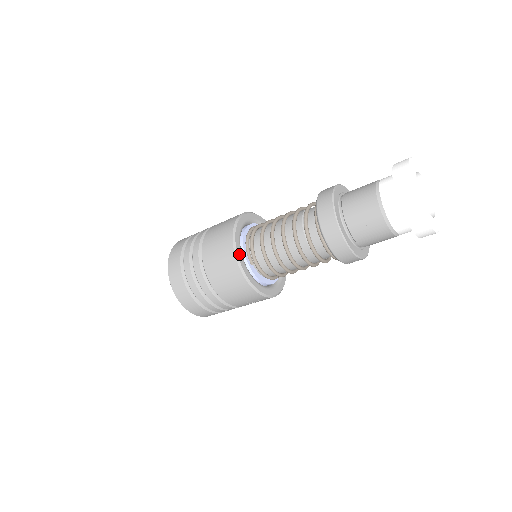
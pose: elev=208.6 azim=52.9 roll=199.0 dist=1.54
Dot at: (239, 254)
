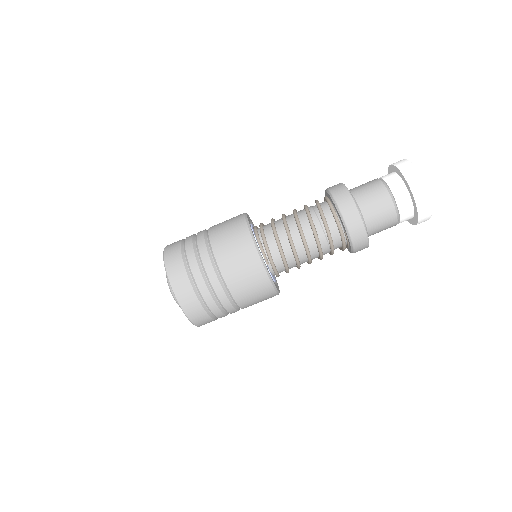
Dot at: (261, 255)
